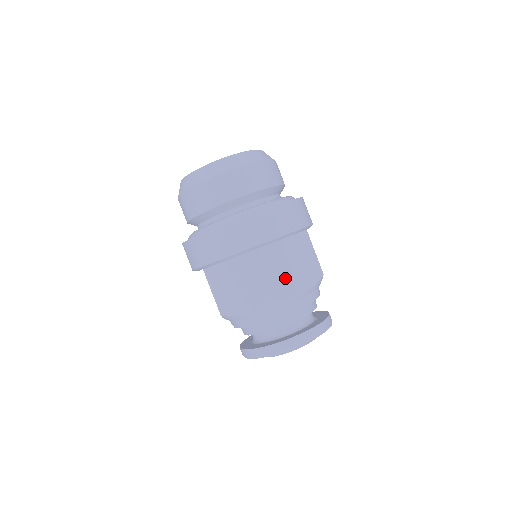
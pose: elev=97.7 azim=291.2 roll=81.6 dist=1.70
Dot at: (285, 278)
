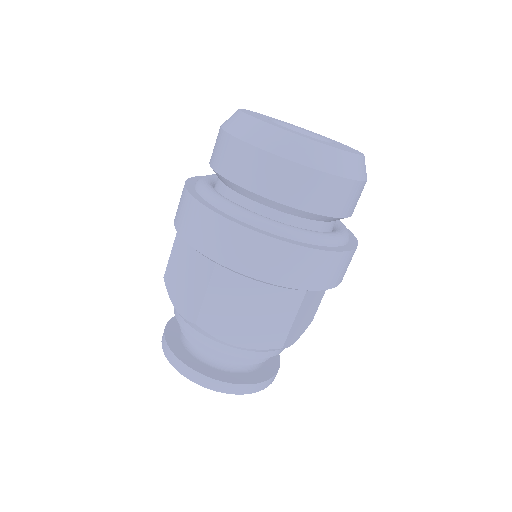
Dot at: (226, 316)
